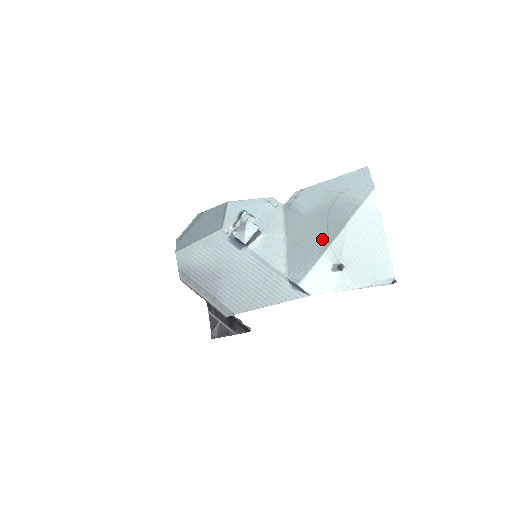
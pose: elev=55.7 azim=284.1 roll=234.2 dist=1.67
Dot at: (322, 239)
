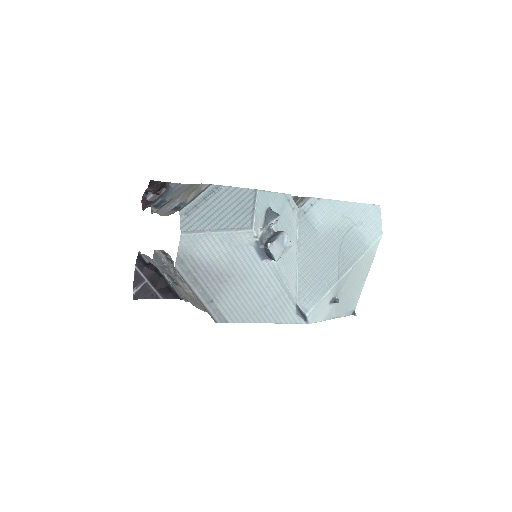
Dot at: (333, 271)
